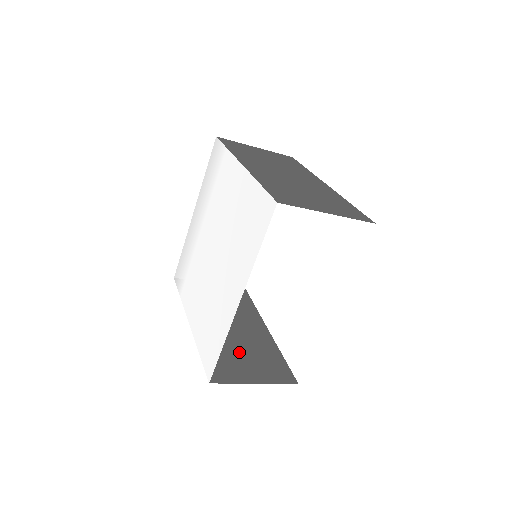
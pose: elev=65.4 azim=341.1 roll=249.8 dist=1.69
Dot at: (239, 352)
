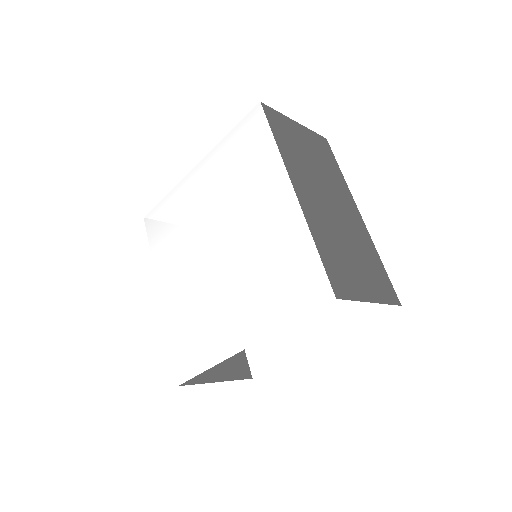
Dot at: occluded
